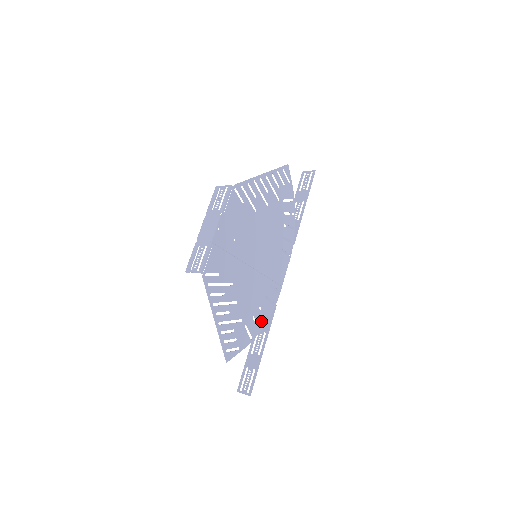
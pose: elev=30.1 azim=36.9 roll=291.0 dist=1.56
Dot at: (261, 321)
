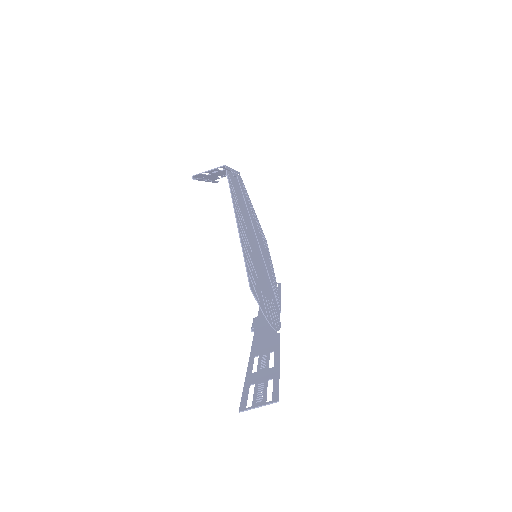
Dot at: (272, 319)
